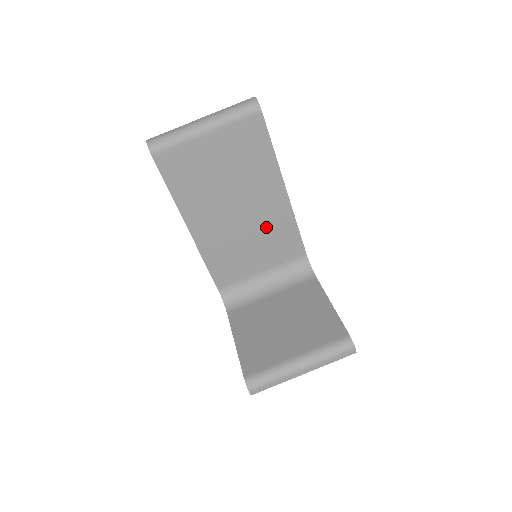
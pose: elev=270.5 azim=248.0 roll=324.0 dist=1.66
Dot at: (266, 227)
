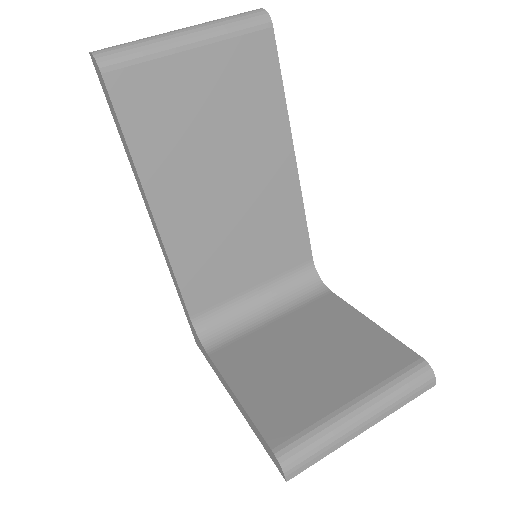
Dot at: (265, 215)
